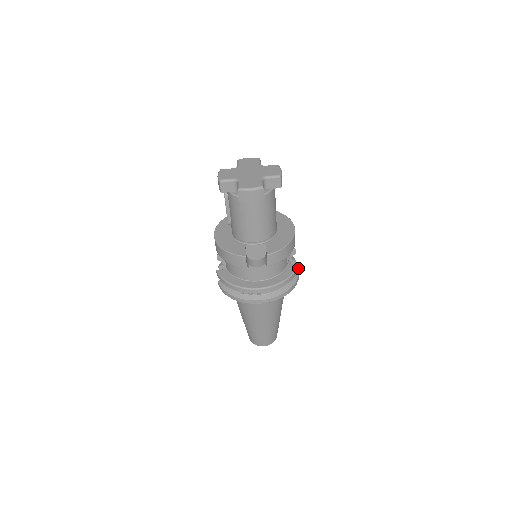
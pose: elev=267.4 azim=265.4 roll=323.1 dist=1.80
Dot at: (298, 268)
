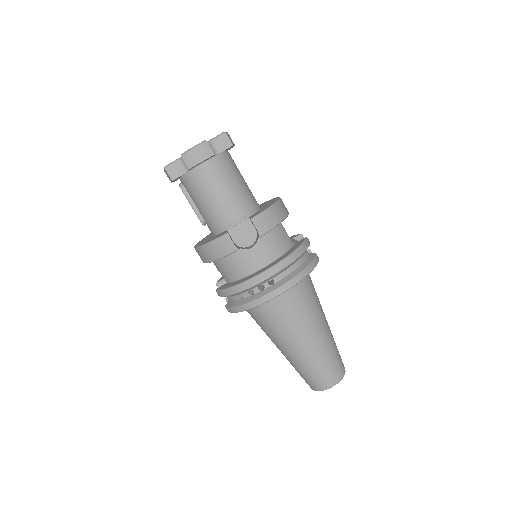
Dot at: (309, 243)
